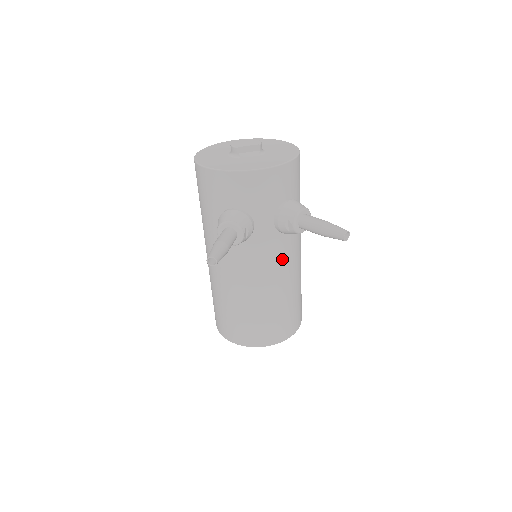
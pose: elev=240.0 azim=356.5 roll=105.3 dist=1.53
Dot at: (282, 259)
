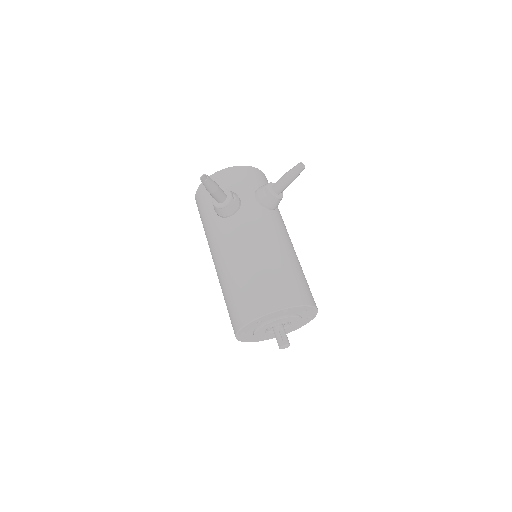
Dot at: (271, 227)
